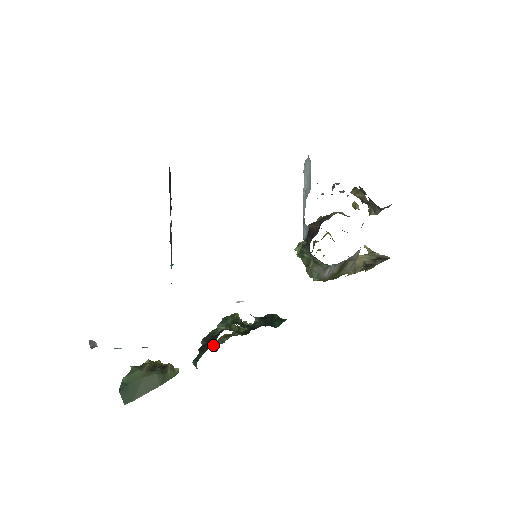
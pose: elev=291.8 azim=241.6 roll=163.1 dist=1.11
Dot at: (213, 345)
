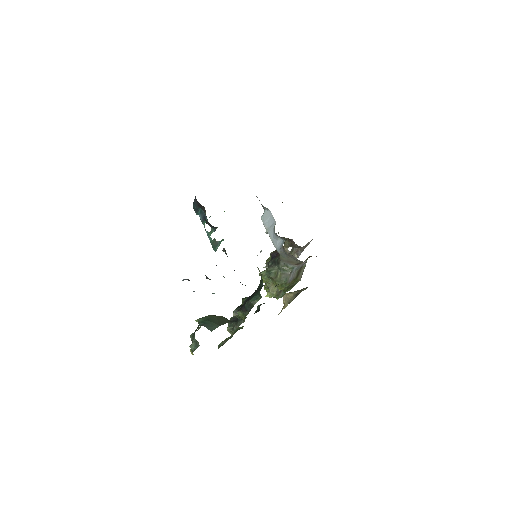
Dot at: (236, 322)
